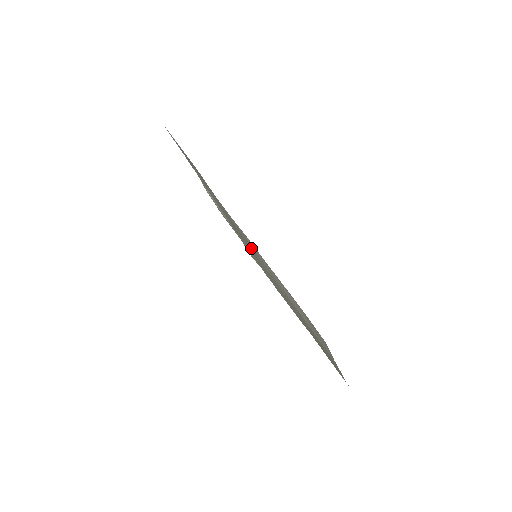
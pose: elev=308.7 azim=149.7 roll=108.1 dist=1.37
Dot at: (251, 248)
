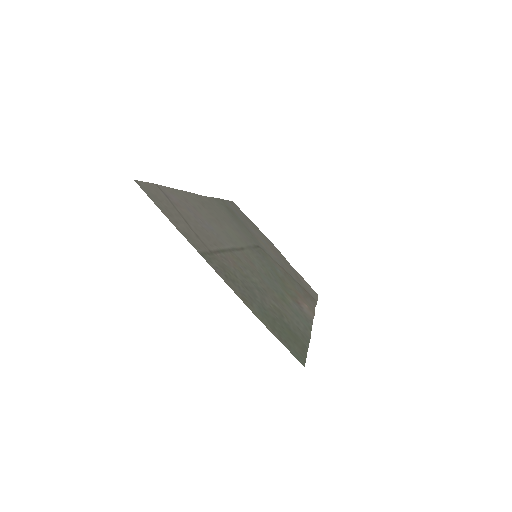
Dot at: (238, 238)
